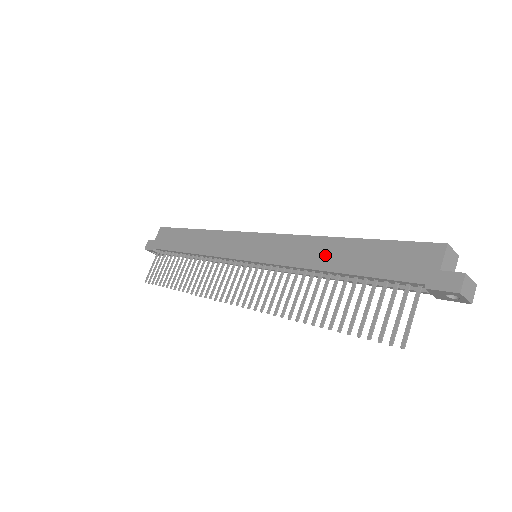
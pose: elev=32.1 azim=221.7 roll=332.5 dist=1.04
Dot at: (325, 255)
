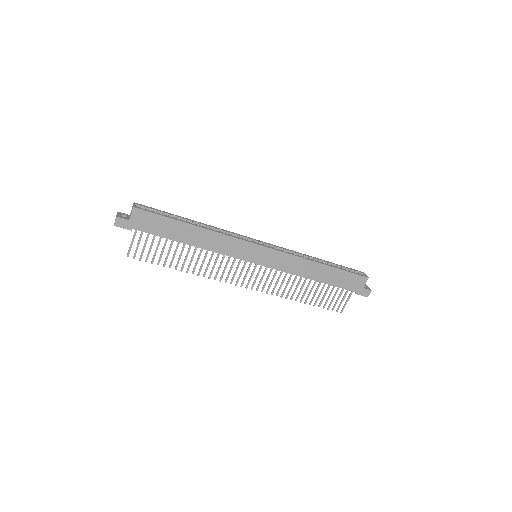
Dot at: (312, 272)
